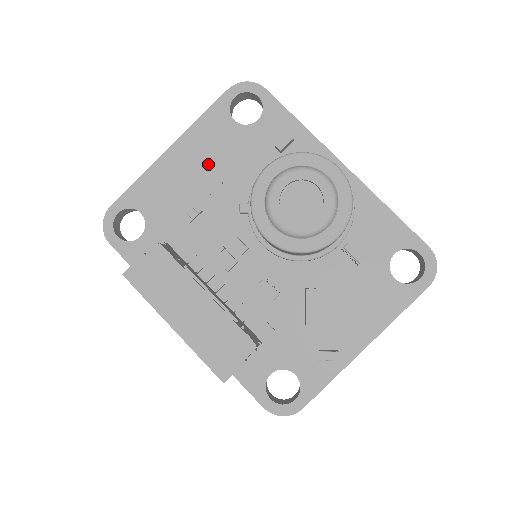
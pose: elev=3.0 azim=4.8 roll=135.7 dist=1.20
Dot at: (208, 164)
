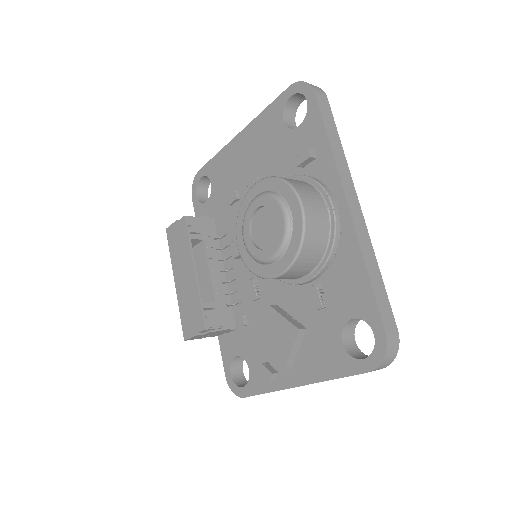
Dot at: (255, 158)
